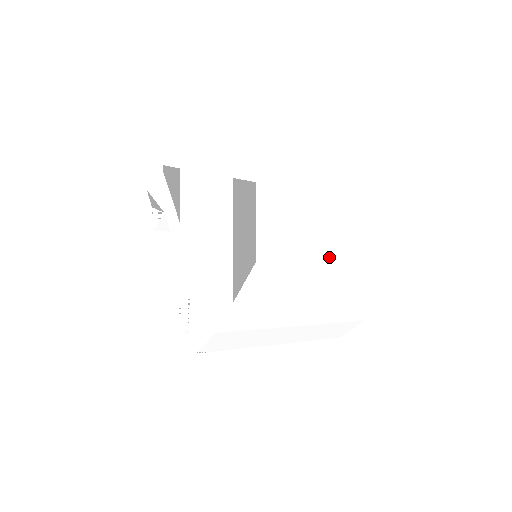
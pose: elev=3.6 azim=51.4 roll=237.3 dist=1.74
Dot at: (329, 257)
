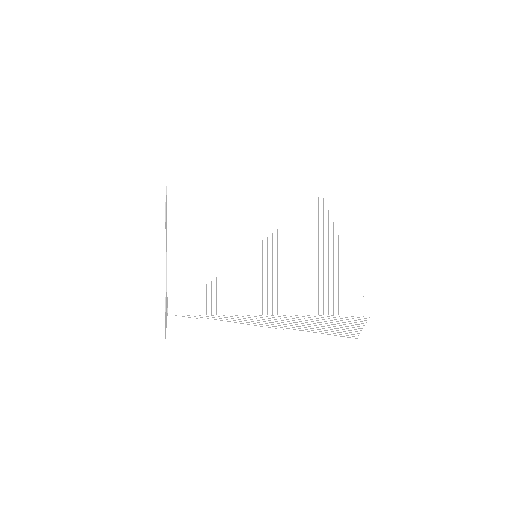
Dot at: (343, 253)
